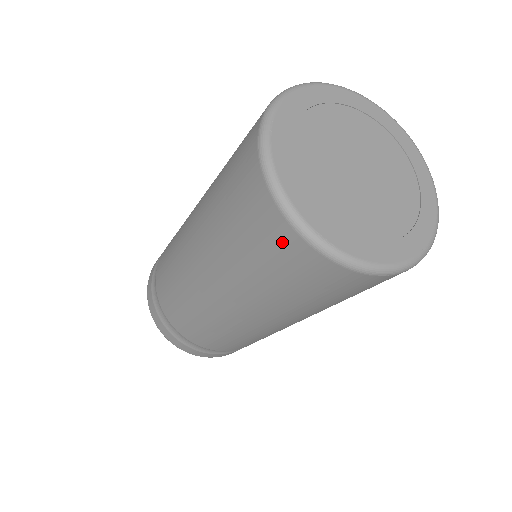
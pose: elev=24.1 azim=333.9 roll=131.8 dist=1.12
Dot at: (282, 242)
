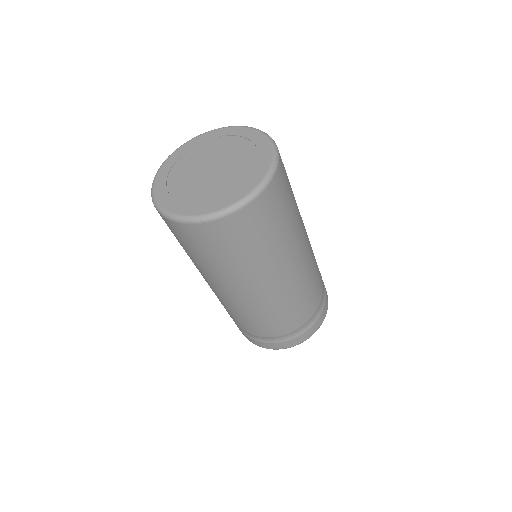
Dot at: occluded
